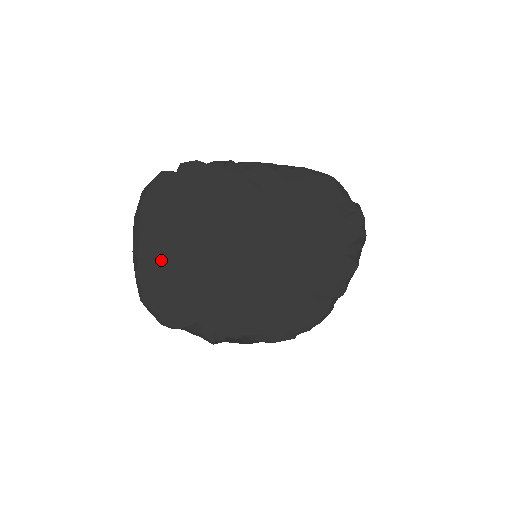
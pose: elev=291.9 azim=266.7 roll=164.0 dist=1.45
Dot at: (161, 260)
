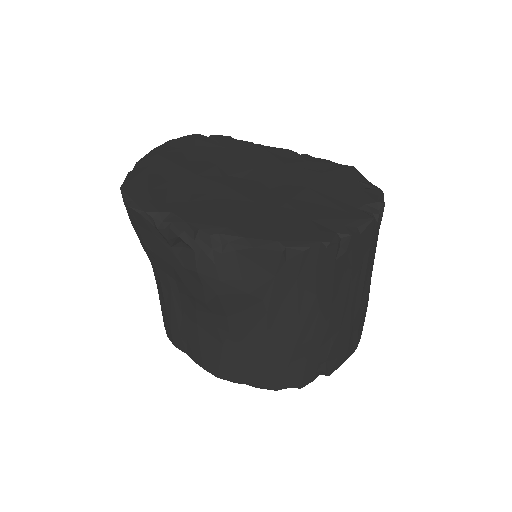
Dot at: (161, 170)
